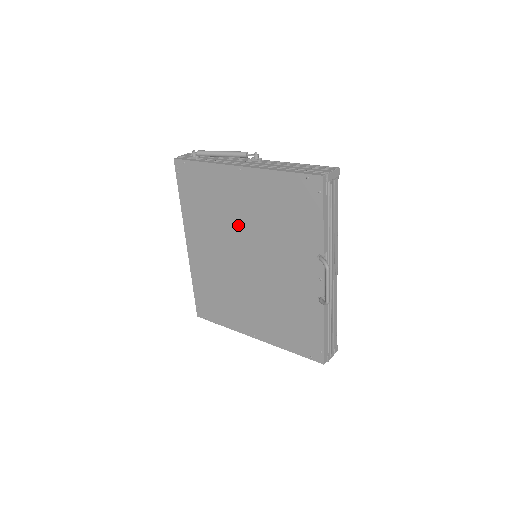
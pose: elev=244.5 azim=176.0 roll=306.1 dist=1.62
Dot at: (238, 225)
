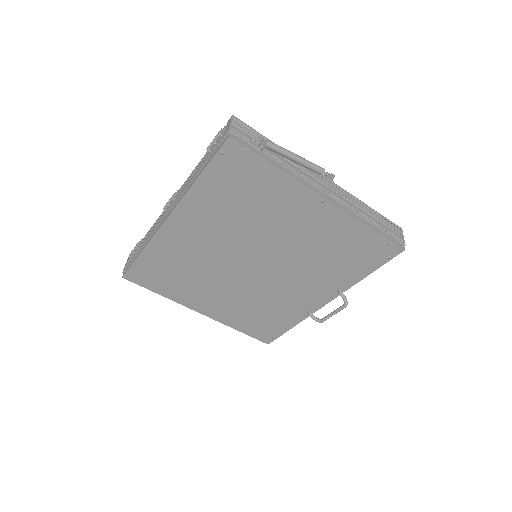
Dot at: (270, 237)
